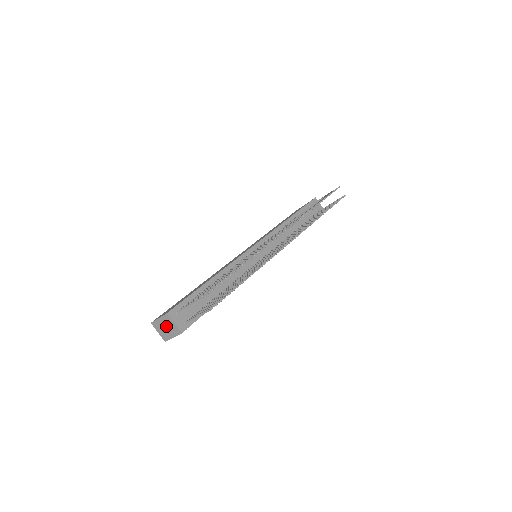
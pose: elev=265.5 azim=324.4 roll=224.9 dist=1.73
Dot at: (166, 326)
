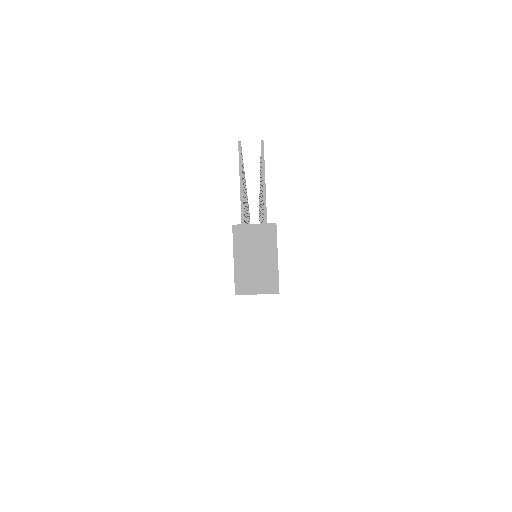
Dot at: (252, 254)
